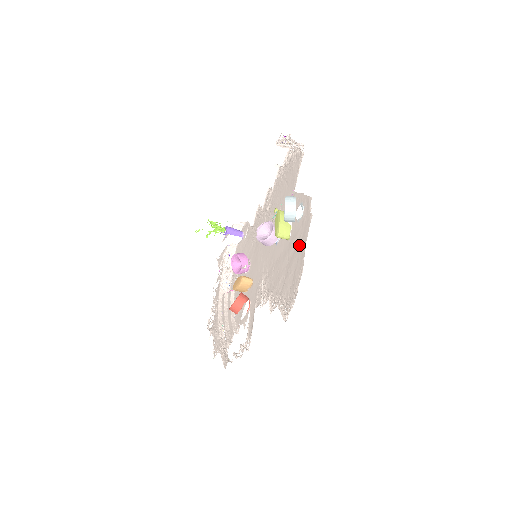
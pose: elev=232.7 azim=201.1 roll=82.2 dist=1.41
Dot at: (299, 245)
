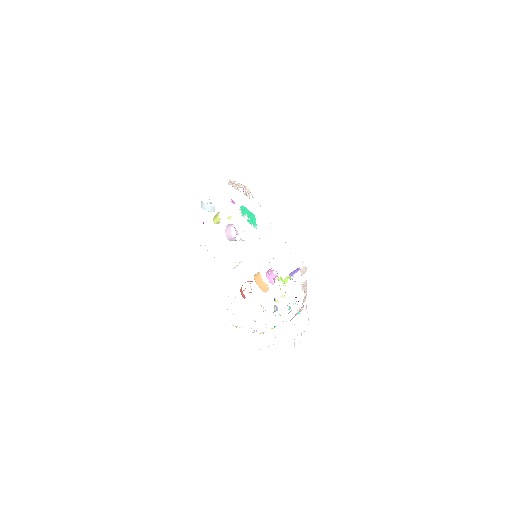
Dot at: occluded
